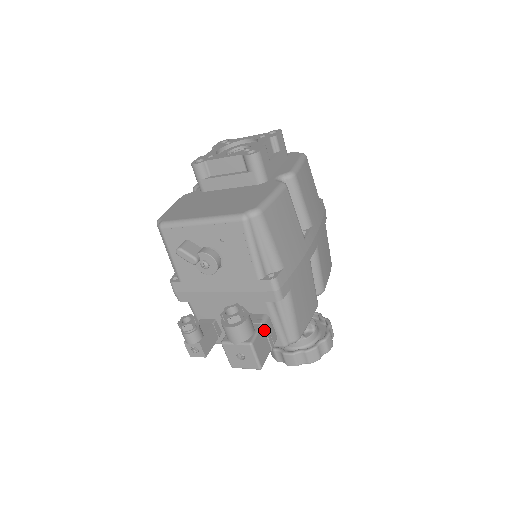
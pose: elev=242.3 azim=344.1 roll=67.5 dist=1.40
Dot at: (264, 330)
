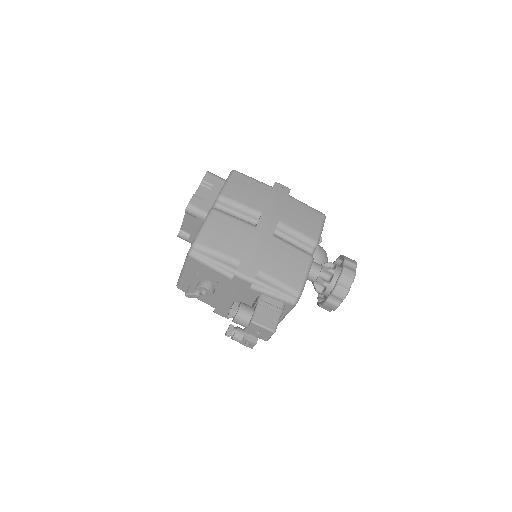
Dot at: (263, 306)
